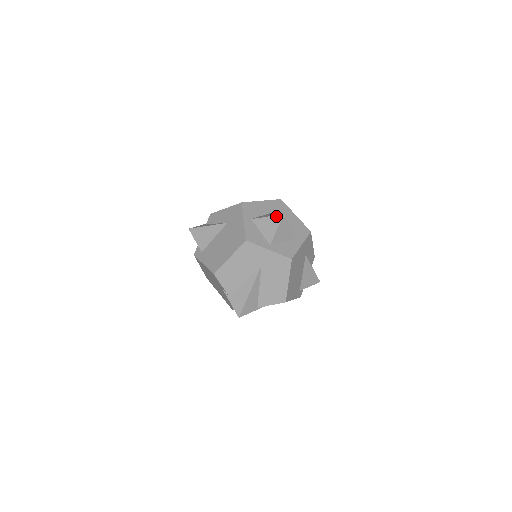
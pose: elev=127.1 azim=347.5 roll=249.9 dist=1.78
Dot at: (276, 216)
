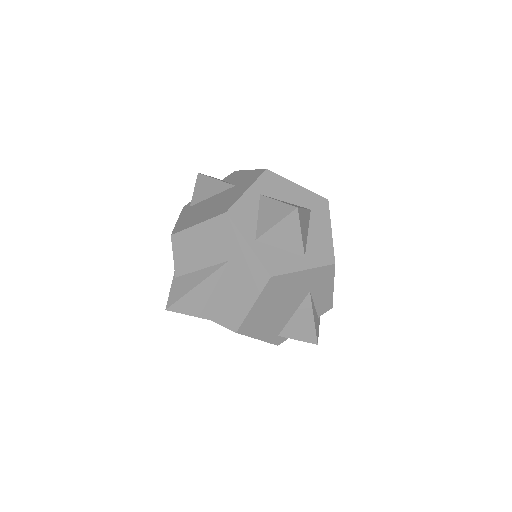
Dot at: (288, 205)
